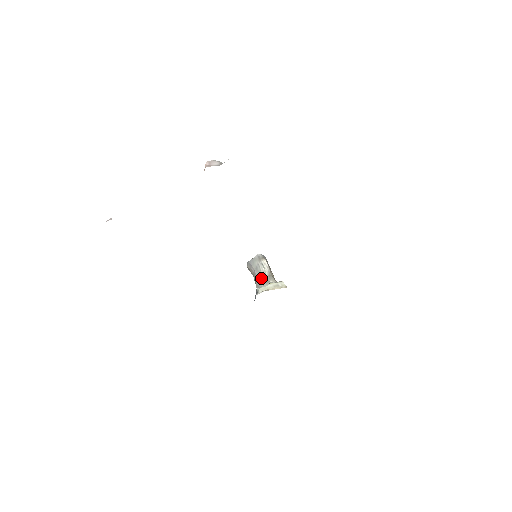
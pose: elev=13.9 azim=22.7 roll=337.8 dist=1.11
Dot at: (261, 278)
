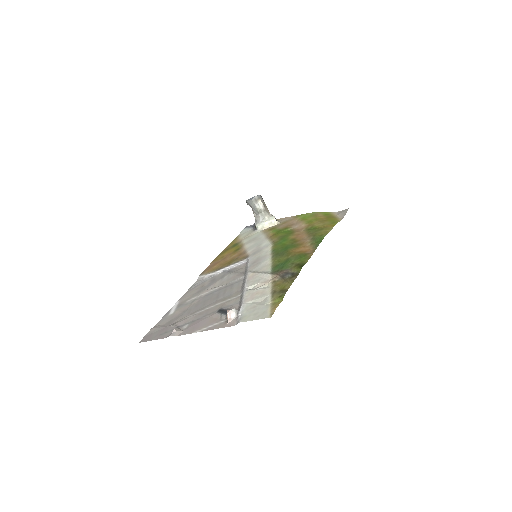
Dot at: (258, 214)
